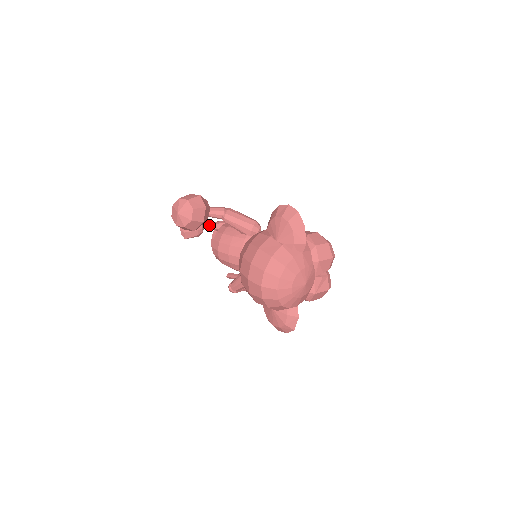
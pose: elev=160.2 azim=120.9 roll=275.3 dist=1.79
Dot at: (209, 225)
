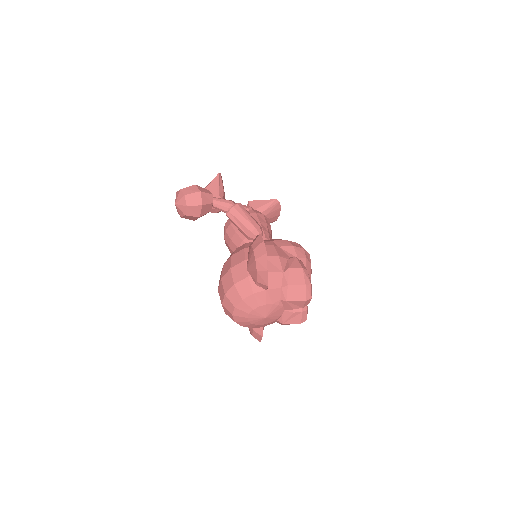
Dot at: occluded
